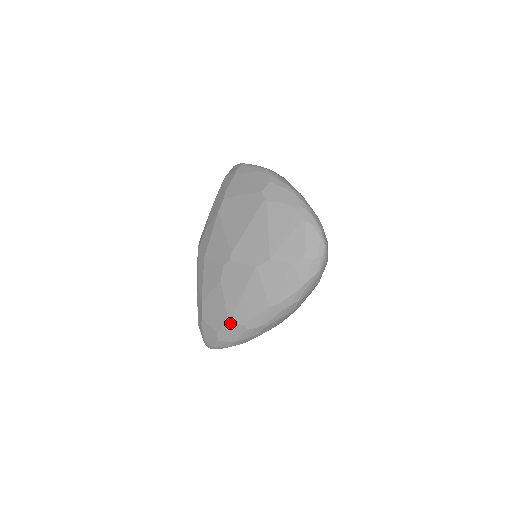
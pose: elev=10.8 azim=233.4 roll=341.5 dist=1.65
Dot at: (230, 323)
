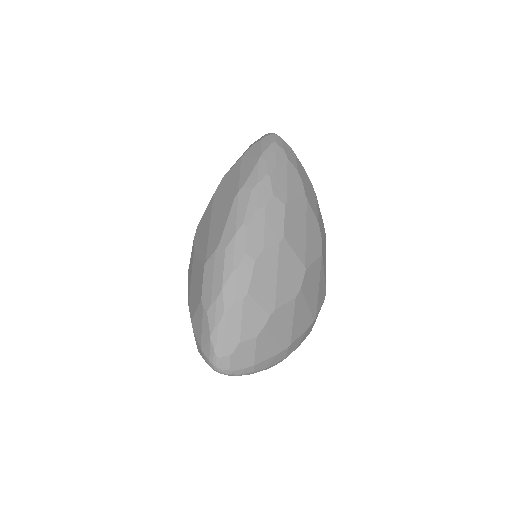
Dot at: (206, 265)
